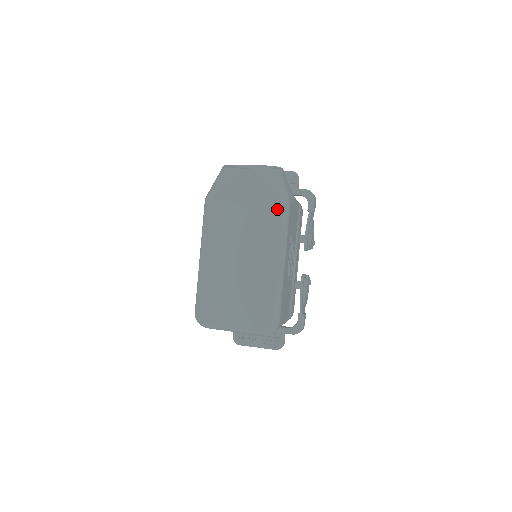
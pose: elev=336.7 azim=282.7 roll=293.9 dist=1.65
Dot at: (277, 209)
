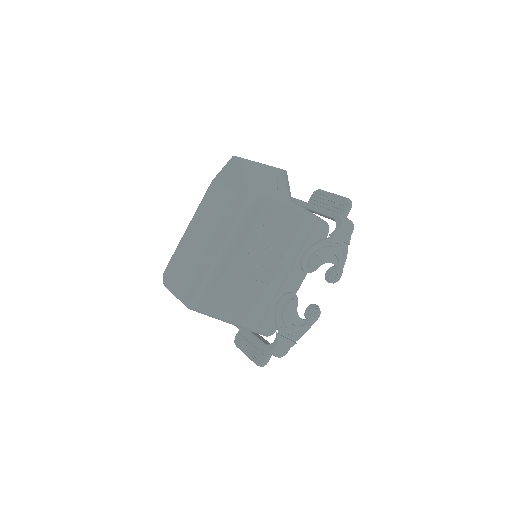
Dot at: (244, 198)
